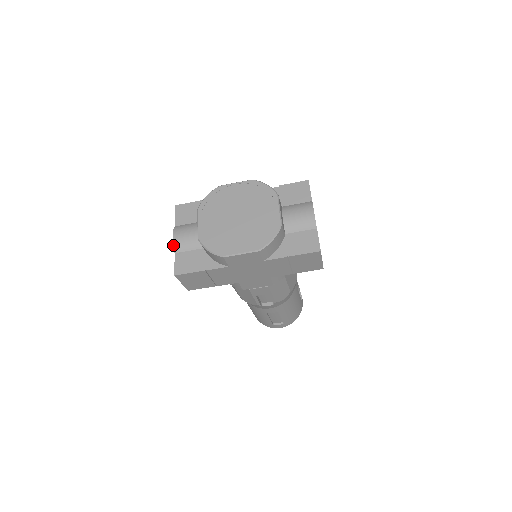
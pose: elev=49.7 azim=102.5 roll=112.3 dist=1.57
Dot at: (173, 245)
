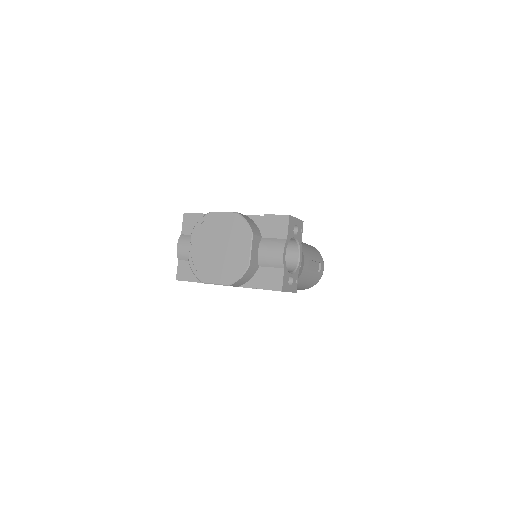
Dot at: (177, 254)
